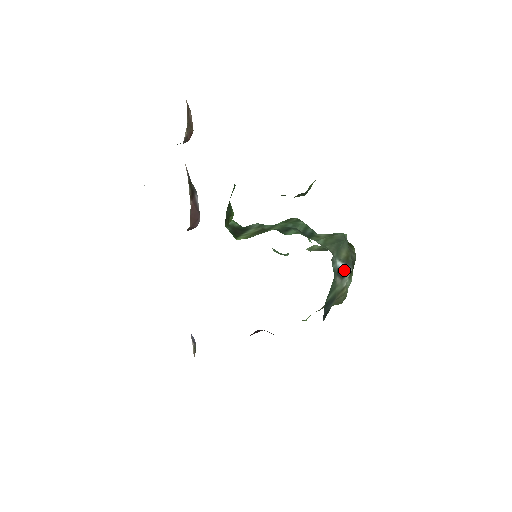
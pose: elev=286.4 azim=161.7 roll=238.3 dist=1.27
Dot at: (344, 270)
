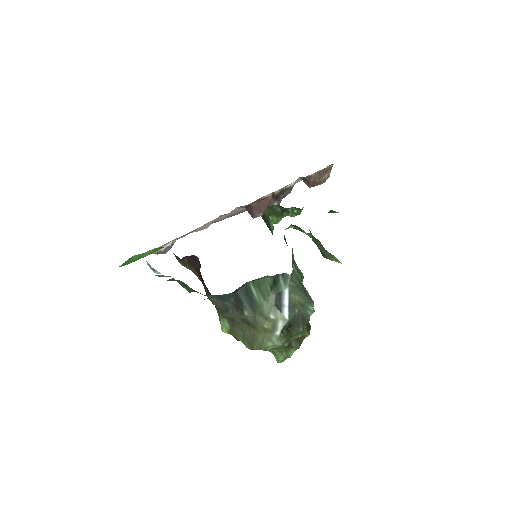
Dot at: (284, 305)
